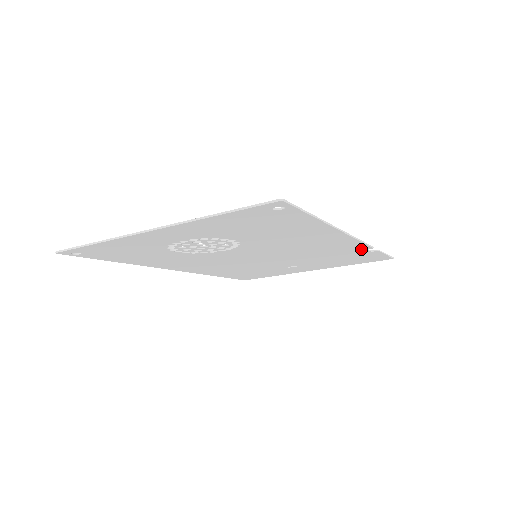
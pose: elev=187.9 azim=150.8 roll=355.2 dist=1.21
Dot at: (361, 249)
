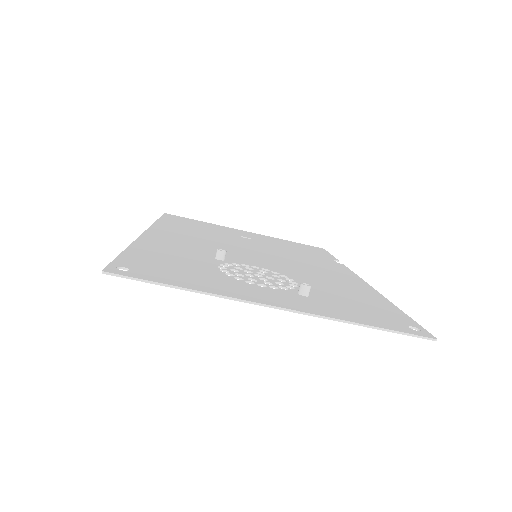
Dot at: occluded
